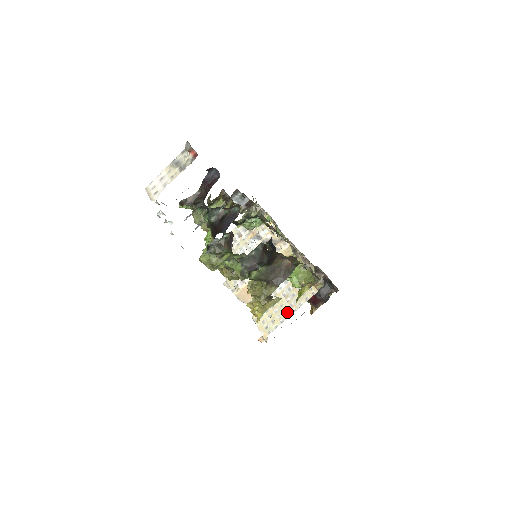
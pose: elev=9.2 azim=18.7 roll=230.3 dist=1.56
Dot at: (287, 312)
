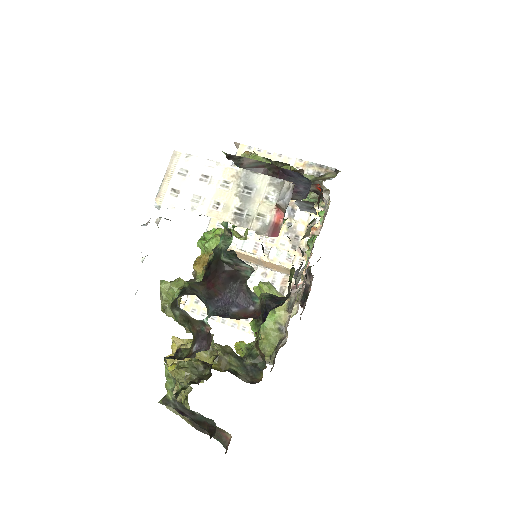
Dot at: occluded
